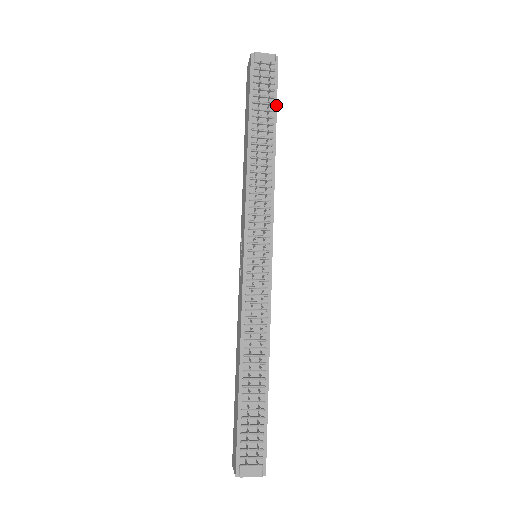
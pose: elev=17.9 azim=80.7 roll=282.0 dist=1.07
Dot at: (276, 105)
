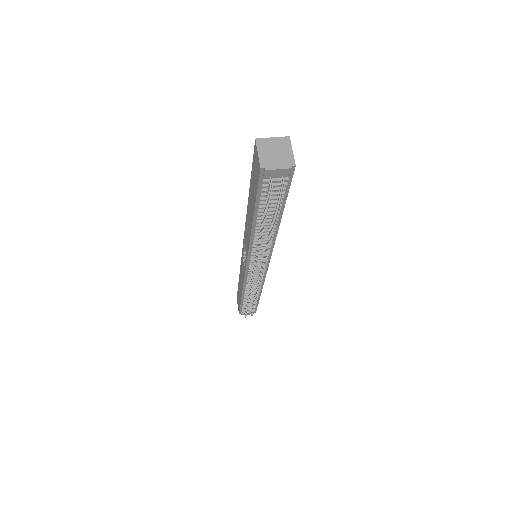
Dot at: (285, 200)
